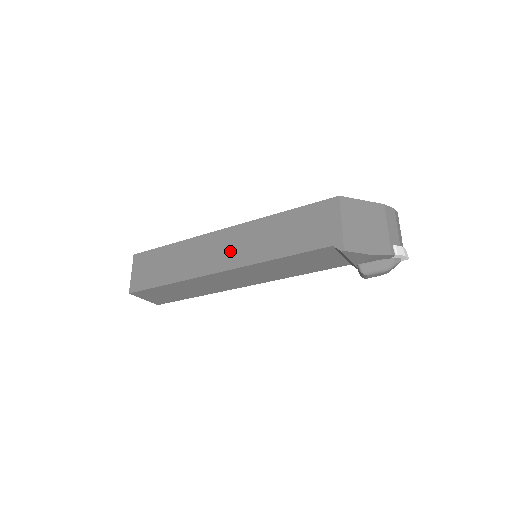
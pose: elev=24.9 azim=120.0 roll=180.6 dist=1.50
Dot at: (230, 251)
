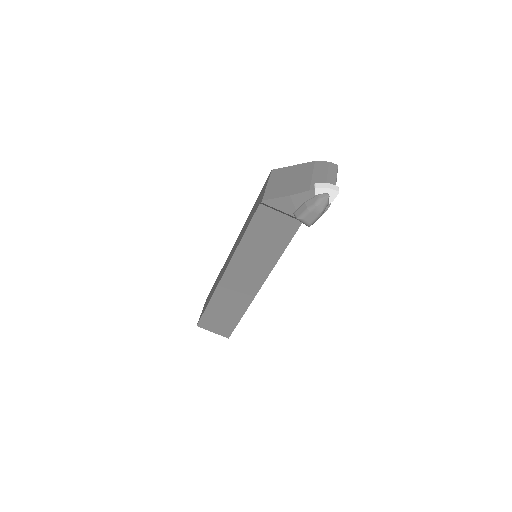
Dot at: (230, 256)
